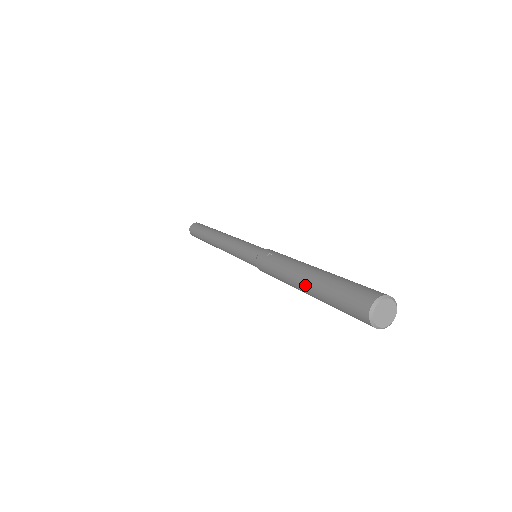
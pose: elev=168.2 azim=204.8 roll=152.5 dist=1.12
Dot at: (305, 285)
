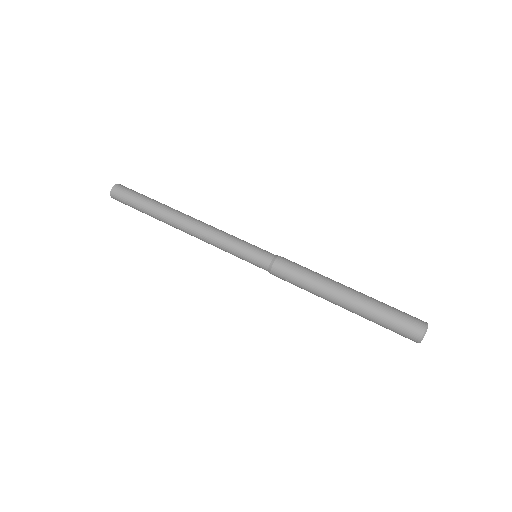
Dot at: occluded
